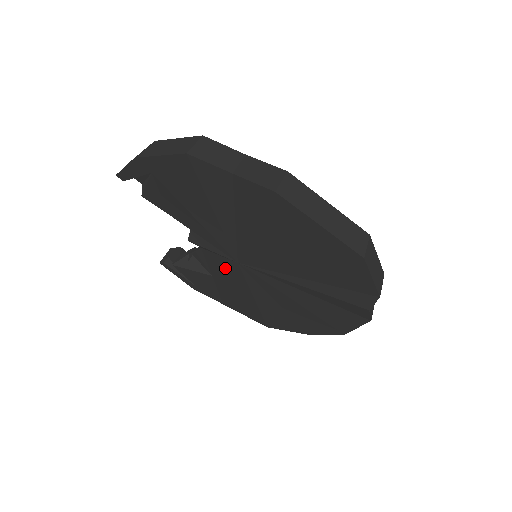
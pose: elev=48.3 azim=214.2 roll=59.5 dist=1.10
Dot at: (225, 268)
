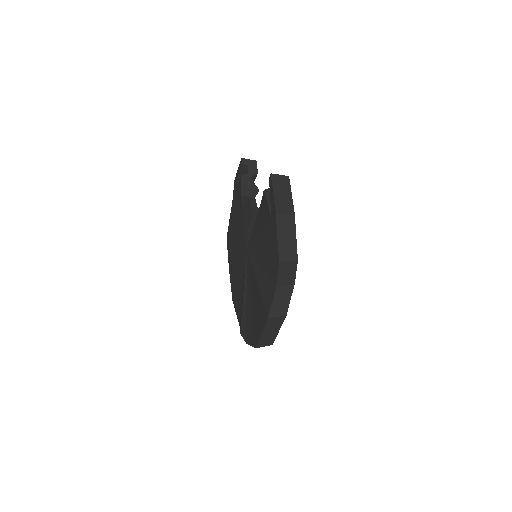
Dot at: (245, 230)
